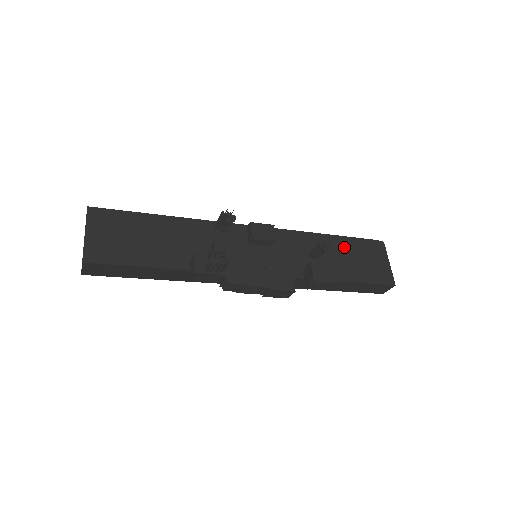
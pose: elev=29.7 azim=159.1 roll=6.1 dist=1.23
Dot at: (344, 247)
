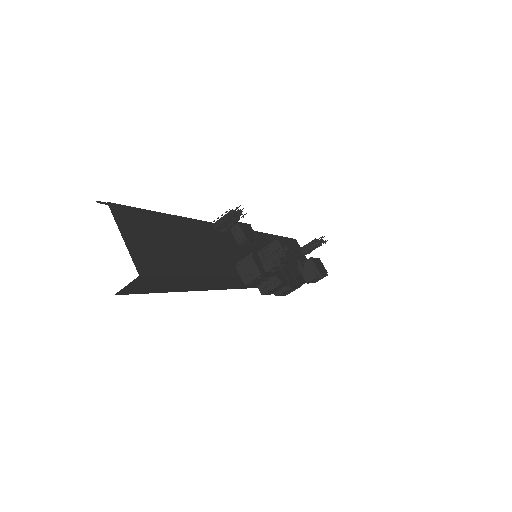
Dot at: occluded
